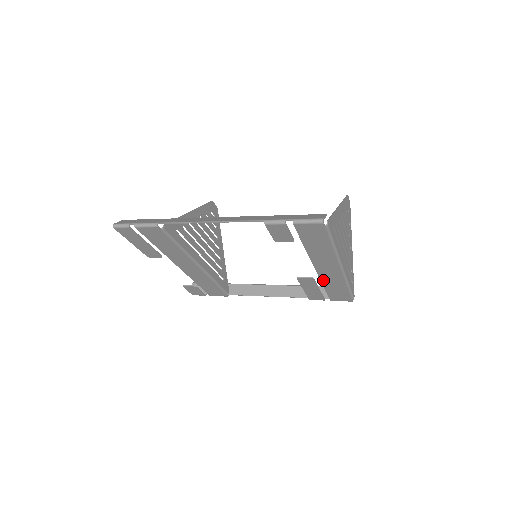
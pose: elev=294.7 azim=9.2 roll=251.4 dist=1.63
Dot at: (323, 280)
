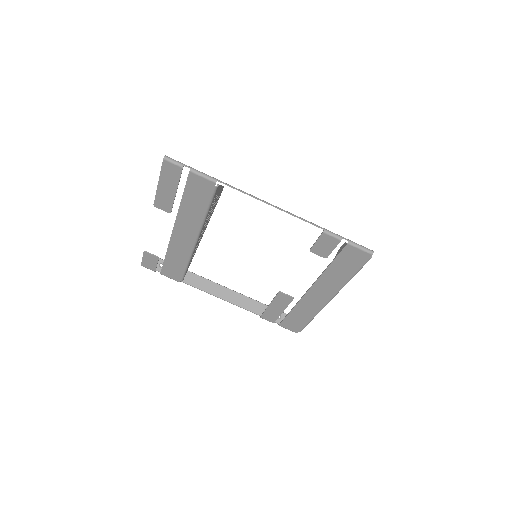
Dot at: (300, 303)
